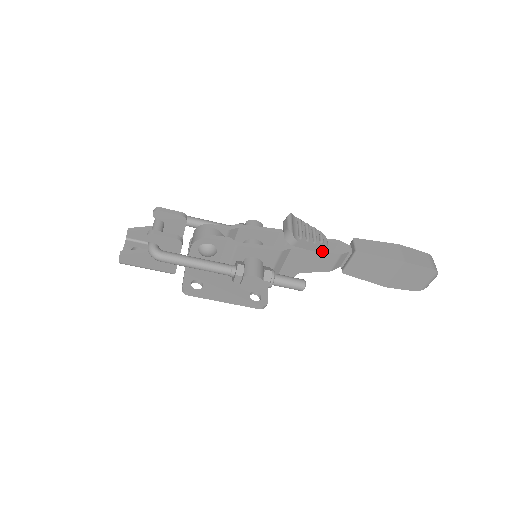
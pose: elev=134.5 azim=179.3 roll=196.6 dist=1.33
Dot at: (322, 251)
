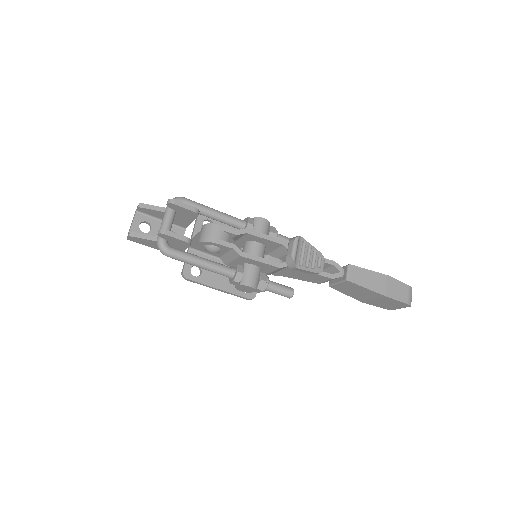
Dot at: (317, 273)
